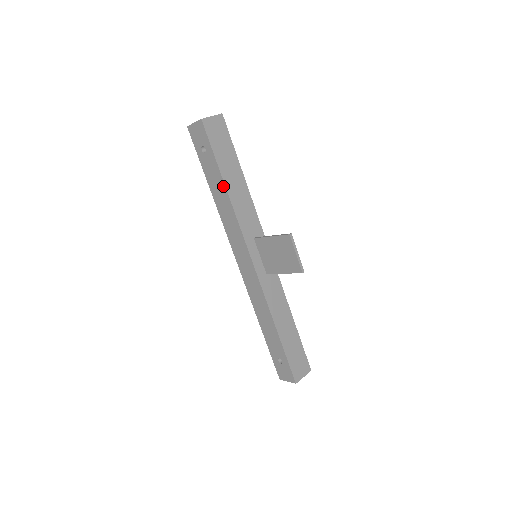
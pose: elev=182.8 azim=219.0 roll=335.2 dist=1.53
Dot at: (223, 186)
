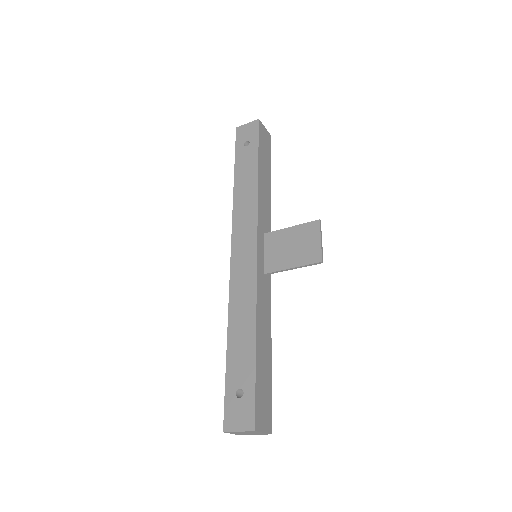
Dot at: (255, 173)
